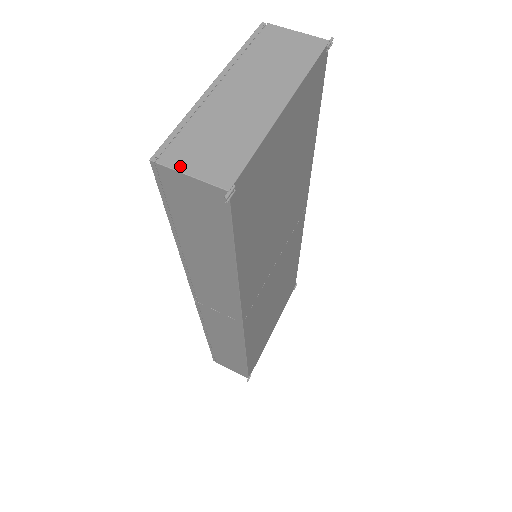
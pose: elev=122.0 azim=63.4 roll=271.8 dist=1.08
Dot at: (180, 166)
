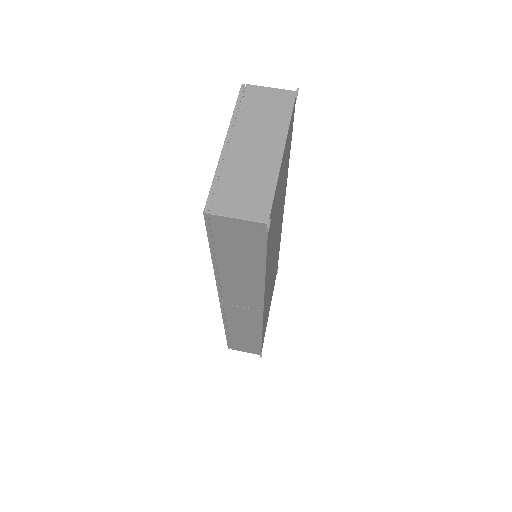
Dot at: (227, 213)
